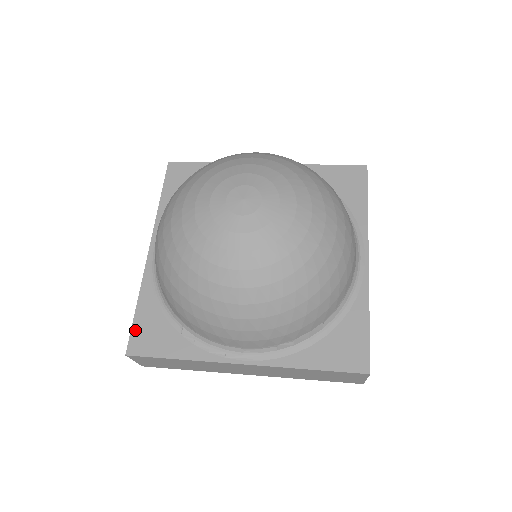
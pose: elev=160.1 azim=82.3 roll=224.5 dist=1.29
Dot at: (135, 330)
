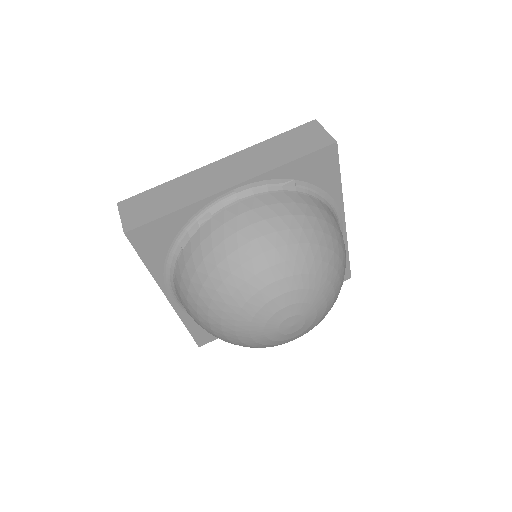
Dot at: (196, 337)
